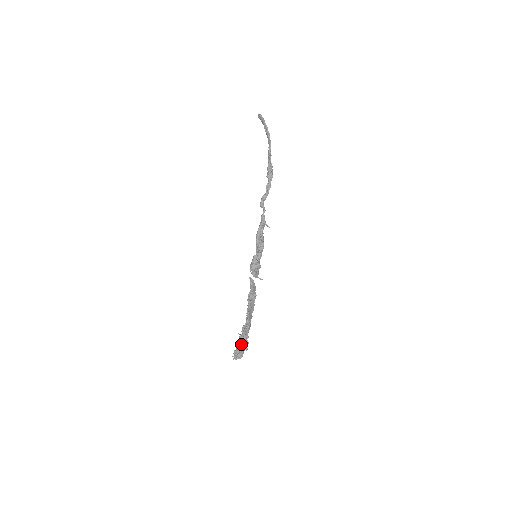
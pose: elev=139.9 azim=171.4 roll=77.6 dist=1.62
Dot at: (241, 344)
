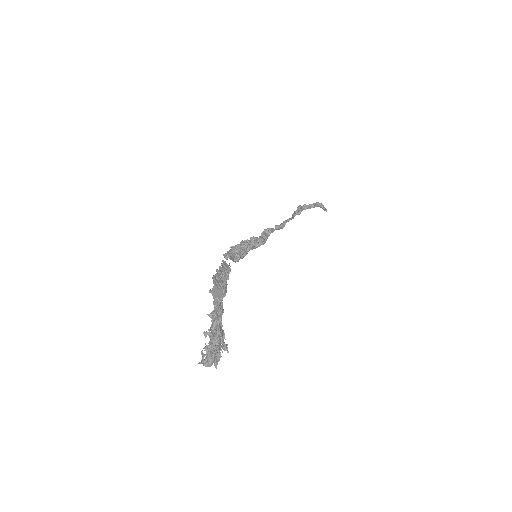
Dot at: occluded
